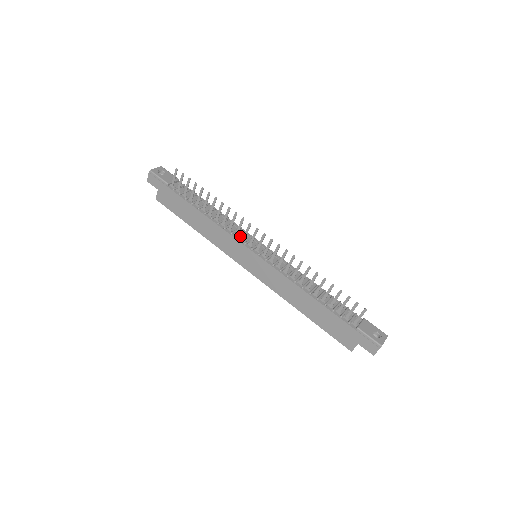
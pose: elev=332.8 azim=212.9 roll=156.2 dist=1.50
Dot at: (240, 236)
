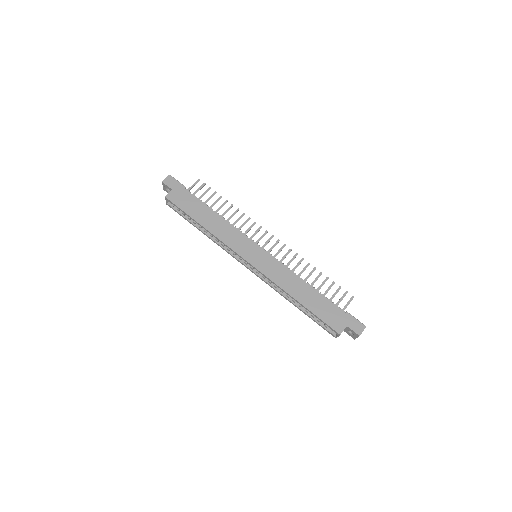
Dot at: (247, 236)
